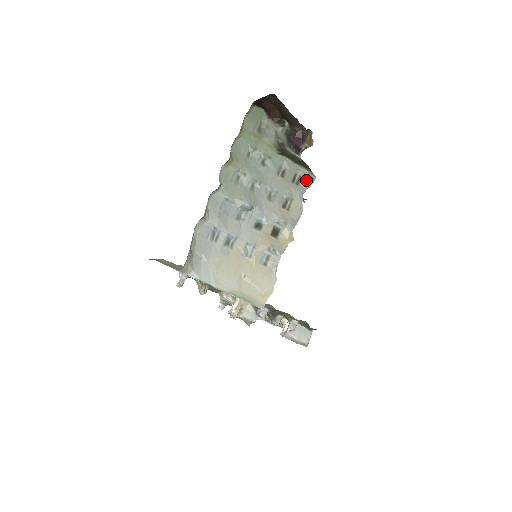
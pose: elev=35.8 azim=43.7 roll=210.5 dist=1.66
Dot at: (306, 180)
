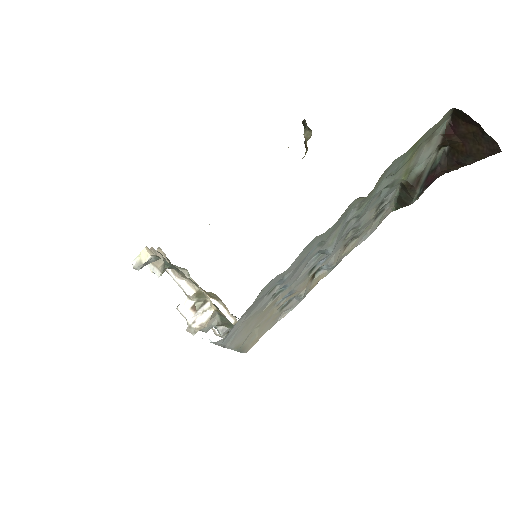
Dot at: (384, 216)
